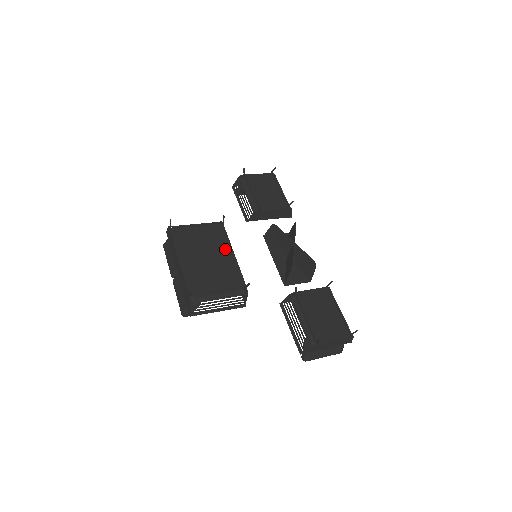
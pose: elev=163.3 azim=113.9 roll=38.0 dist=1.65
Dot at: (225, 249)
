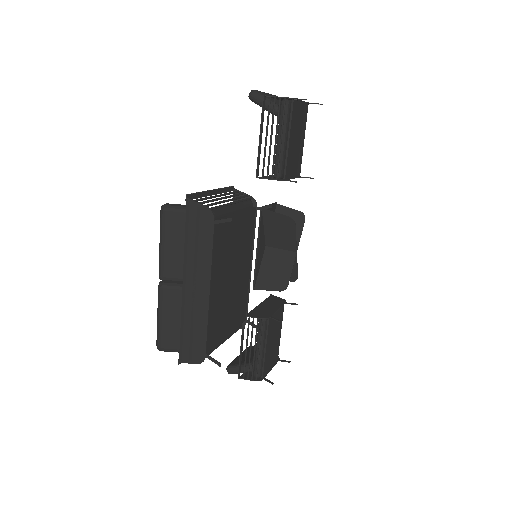
Dot at: (247, 258)
